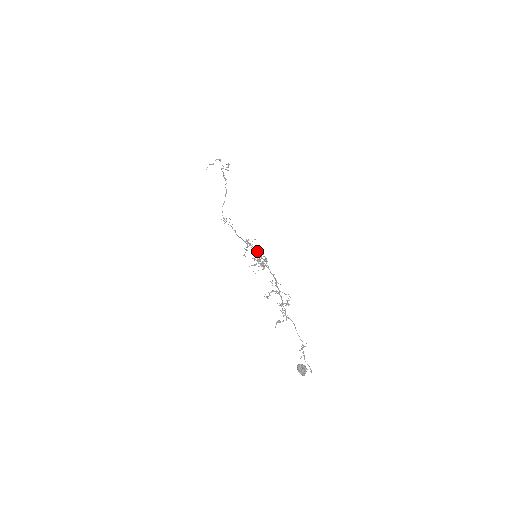
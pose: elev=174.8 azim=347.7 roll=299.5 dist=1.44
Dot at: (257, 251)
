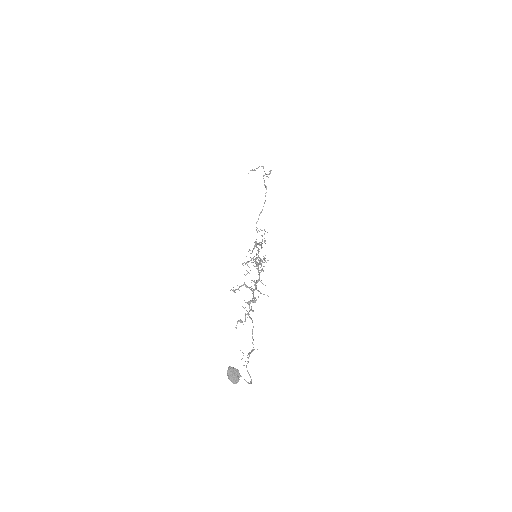
Dot at: (258, 250)
